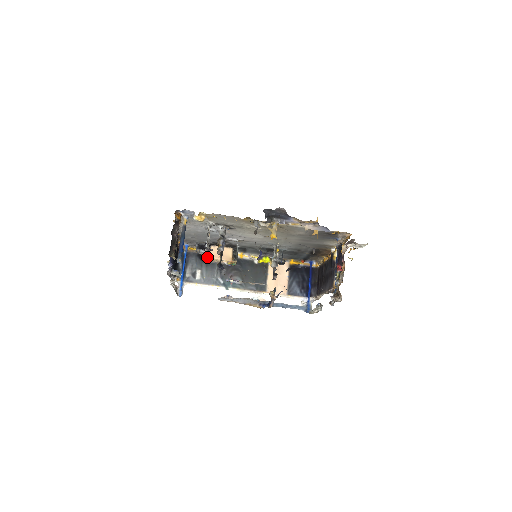
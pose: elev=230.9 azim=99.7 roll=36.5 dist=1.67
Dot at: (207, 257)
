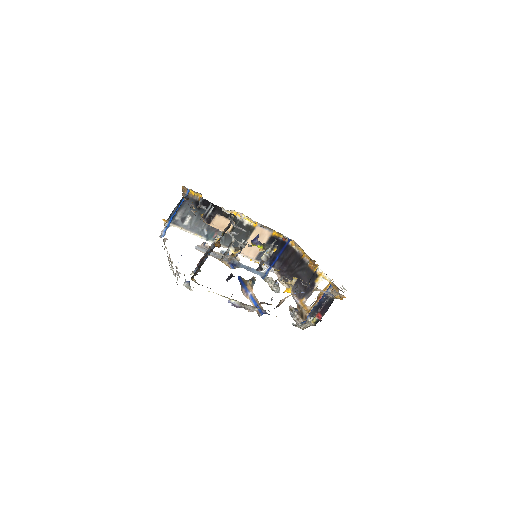
Dot at: (208, 224)
